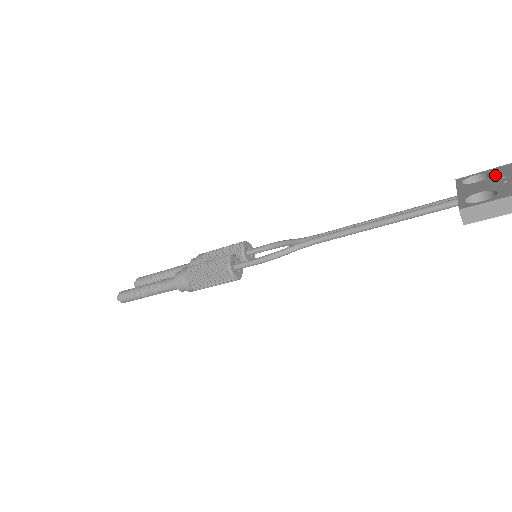
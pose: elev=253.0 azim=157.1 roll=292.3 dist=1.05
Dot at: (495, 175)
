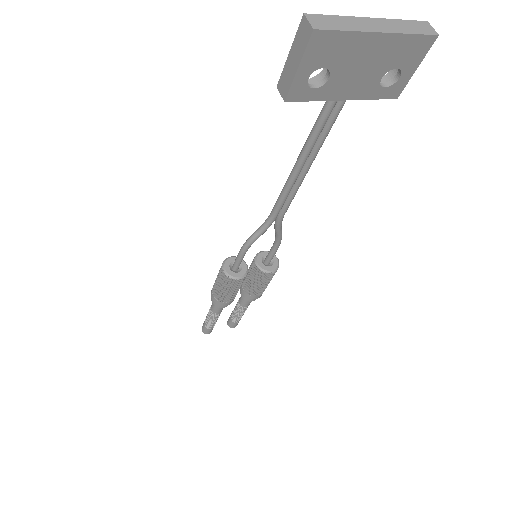
Dot at: occluded
